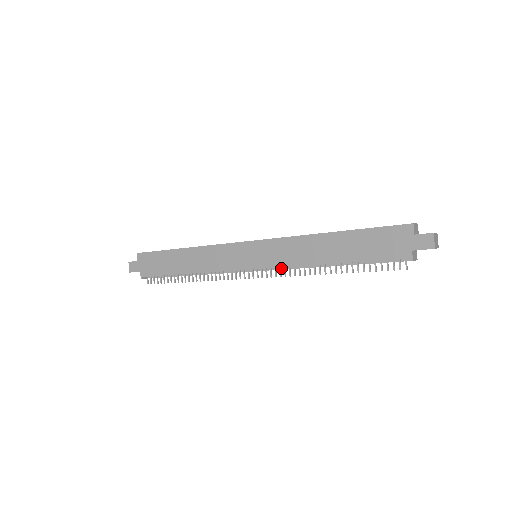
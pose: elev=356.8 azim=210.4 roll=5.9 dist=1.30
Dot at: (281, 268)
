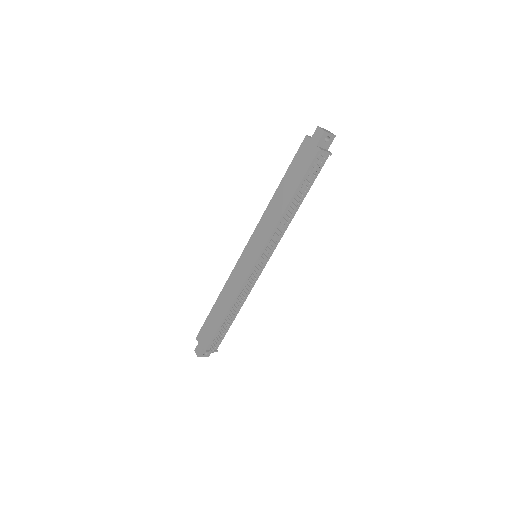
Dot at: (271, 244)
